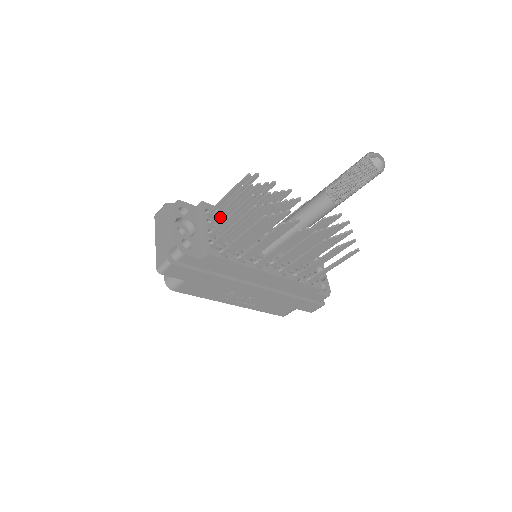
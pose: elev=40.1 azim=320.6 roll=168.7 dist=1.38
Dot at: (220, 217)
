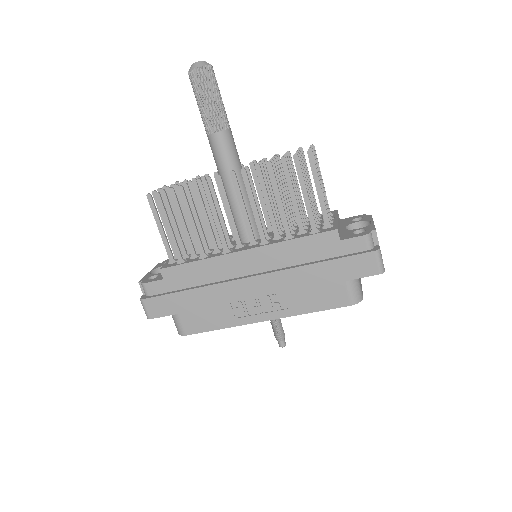
Dot at: occluded
